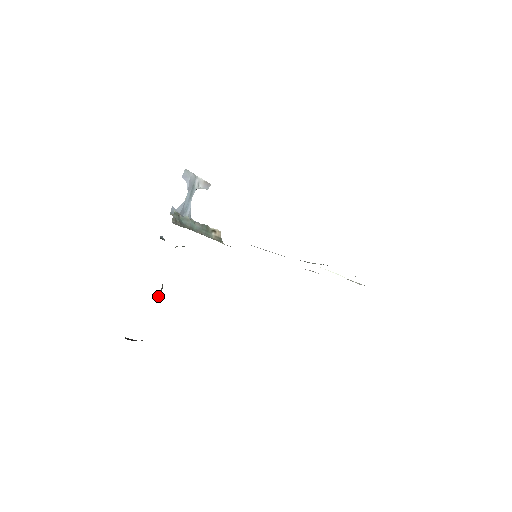
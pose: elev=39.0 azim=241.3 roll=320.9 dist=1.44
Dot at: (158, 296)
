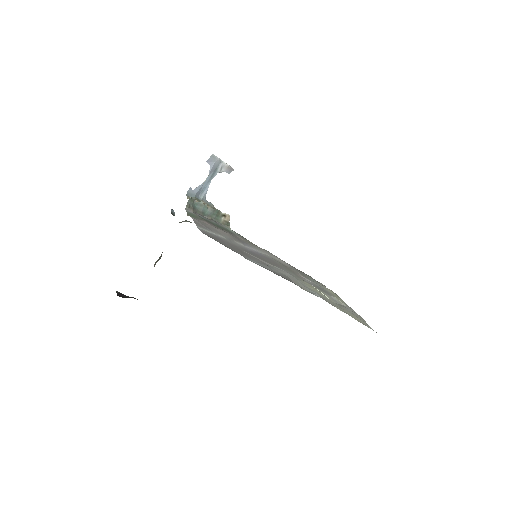
Dot at: (156, 262)
